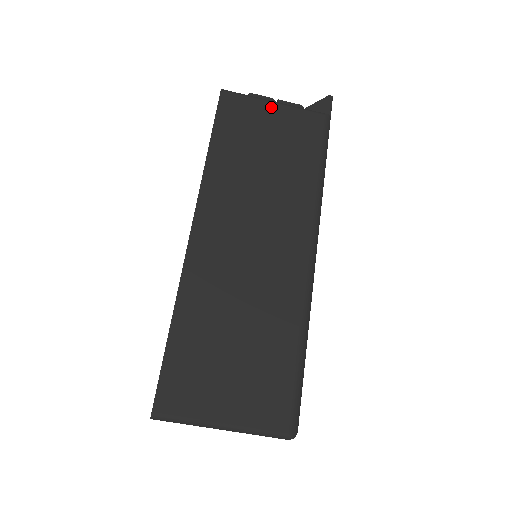
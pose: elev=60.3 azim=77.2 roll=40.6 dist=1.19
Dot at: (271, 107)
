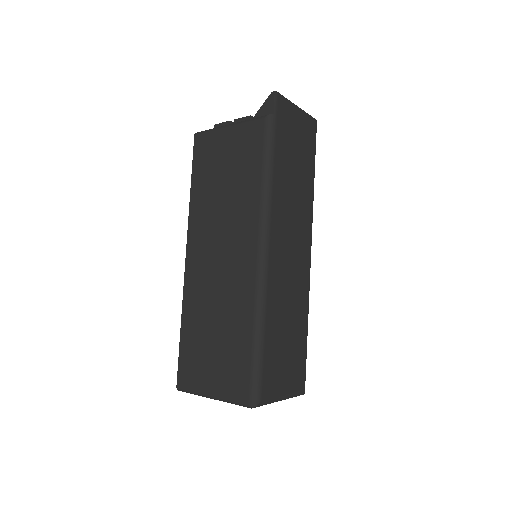
Dot at: (226, 132)
